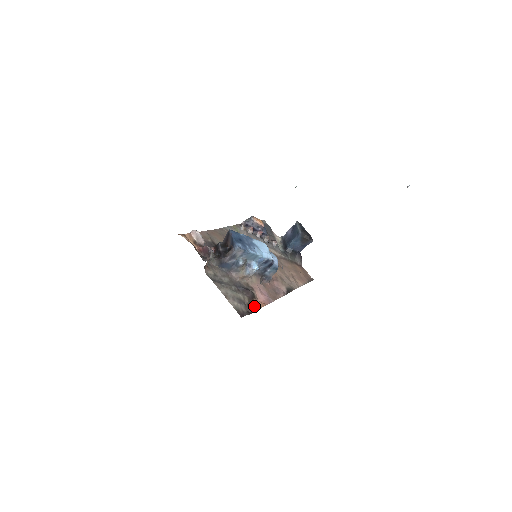
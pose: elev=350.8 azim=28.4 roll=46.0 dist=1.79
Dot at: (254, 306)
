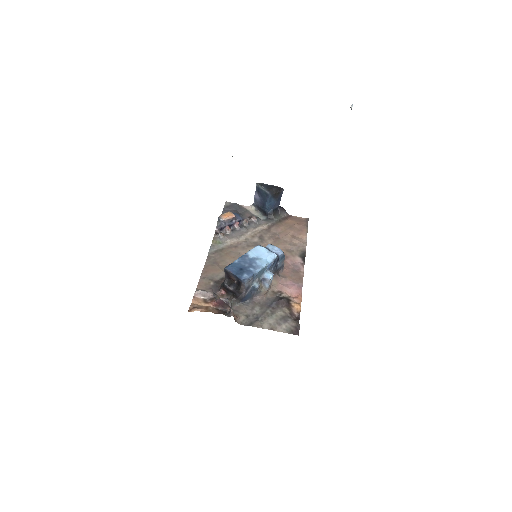
Dot at: (296, 309)
